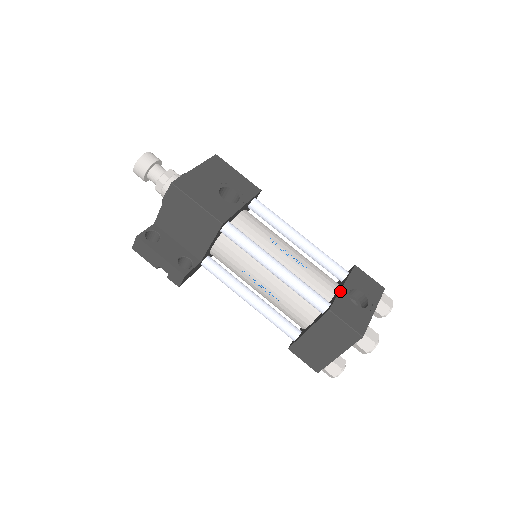
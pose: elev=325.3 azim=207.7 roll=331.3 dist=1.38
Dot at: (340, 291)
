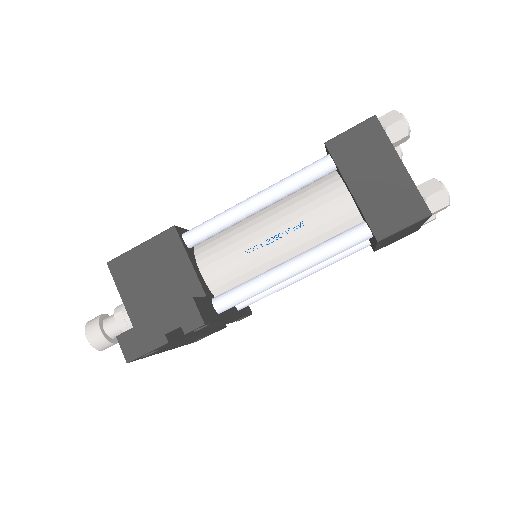
Dot at: occluded
